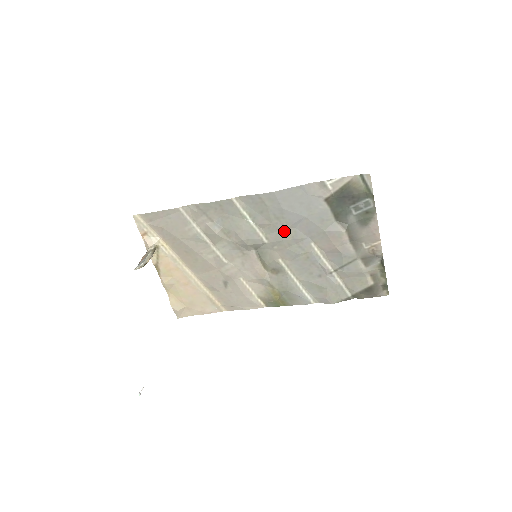
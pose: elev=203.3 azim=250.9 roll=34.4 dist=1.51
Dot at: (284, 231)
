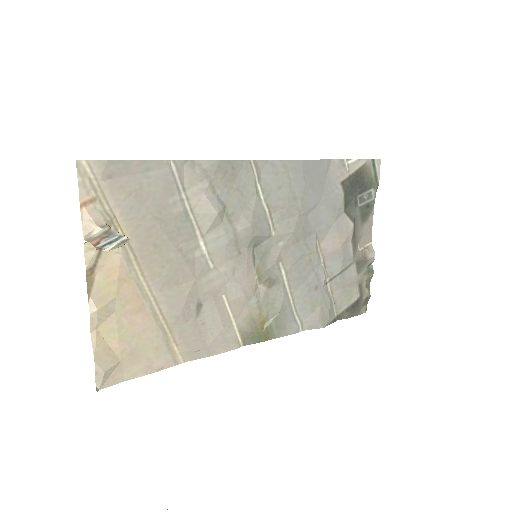
Dot at: (297, 219)
